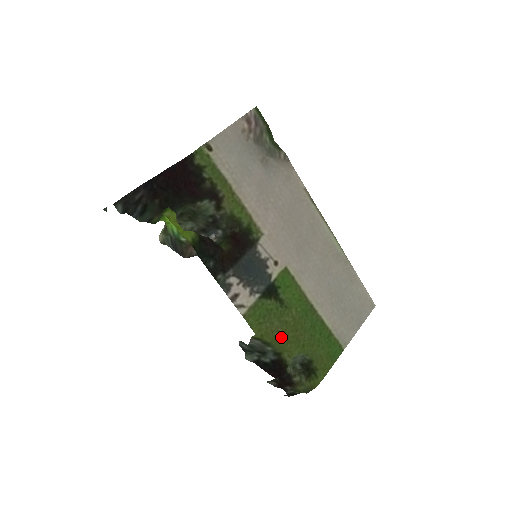
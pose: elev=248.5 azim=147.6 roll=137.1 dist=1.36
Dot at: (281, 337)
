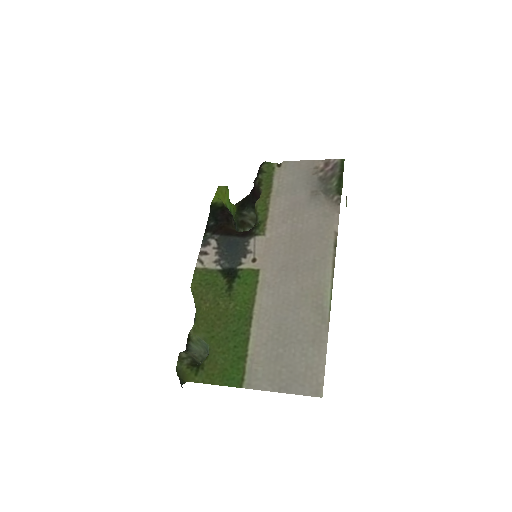
Dot at: (204, 310)
